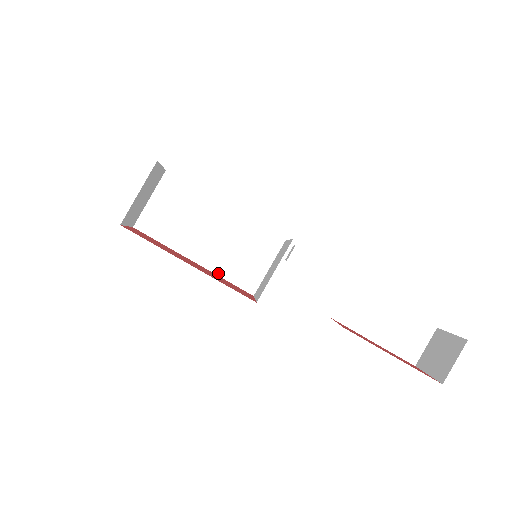
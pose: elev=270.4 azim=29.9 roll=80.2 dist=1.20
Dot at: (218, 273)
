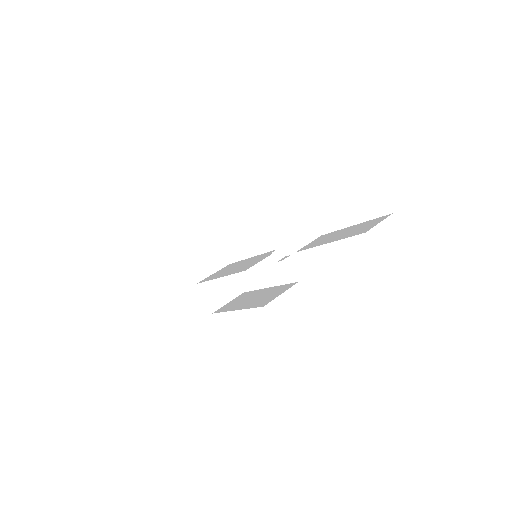
Dot at: occluded
